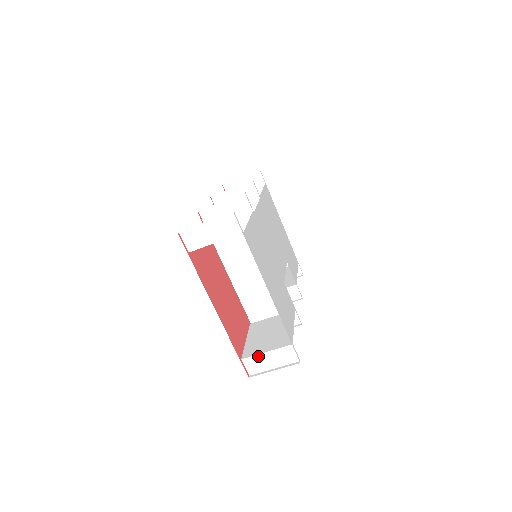
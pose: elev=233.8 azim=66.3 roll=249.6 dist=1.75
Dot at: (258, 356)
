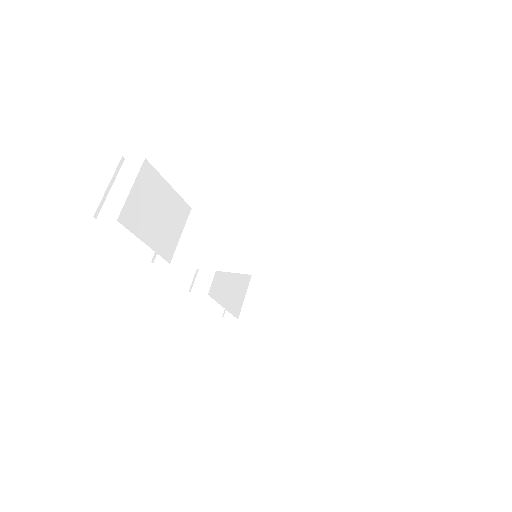
Dot at: (280, 205)
